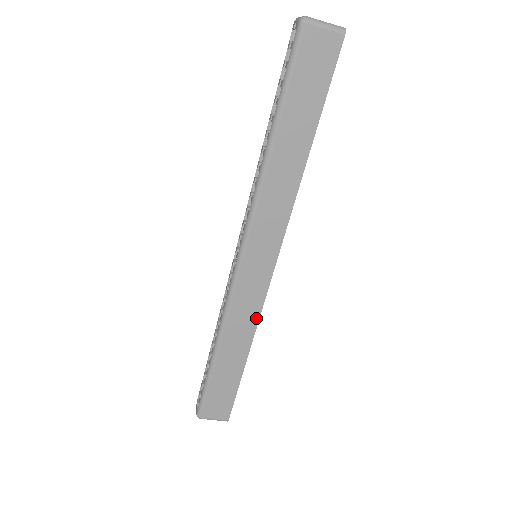
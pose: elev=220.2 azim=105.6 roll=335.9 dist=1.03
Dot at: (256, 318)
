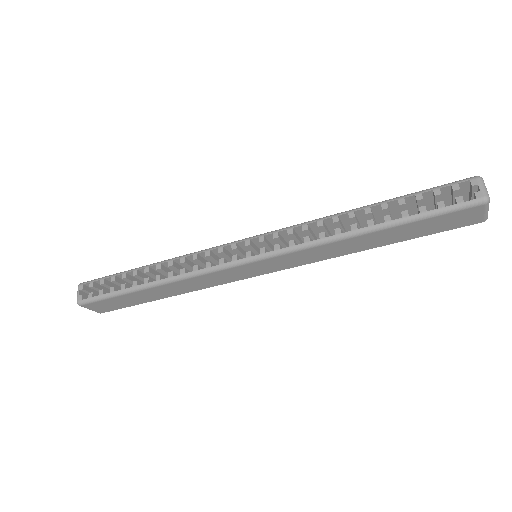
Dot at: (208, 286)
